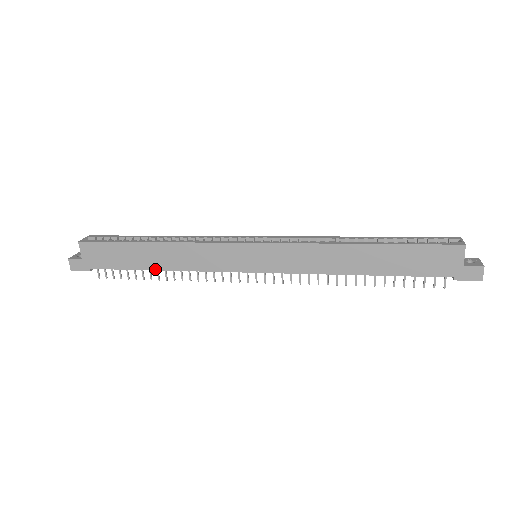
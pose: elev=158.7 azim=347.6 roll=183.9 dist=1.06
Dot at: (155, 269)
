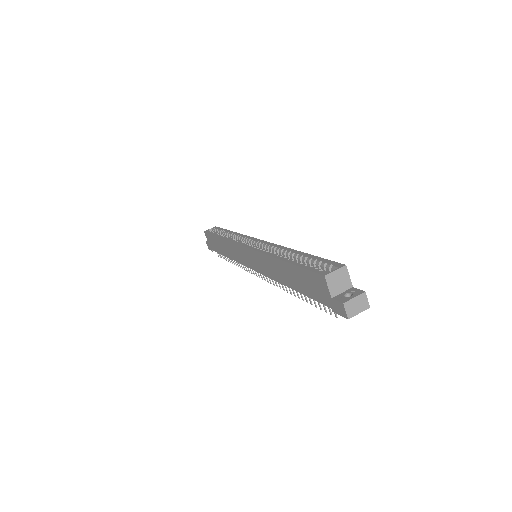
Dot at: (226, 256)
